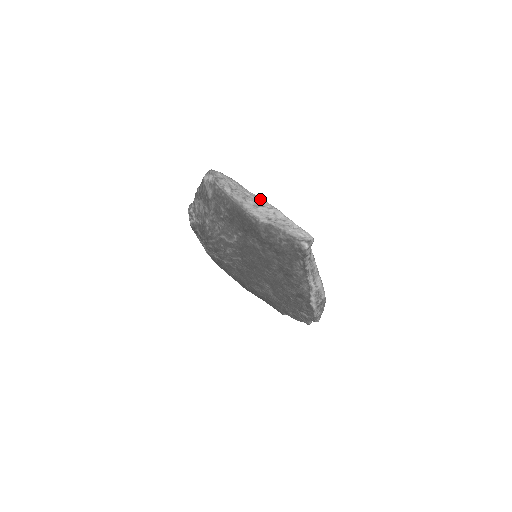
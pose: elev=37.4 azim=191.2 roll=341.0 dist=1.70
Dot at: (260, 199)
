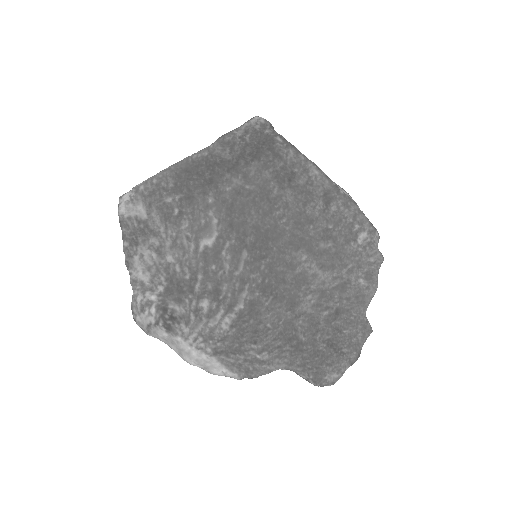
Dot at: occluded
